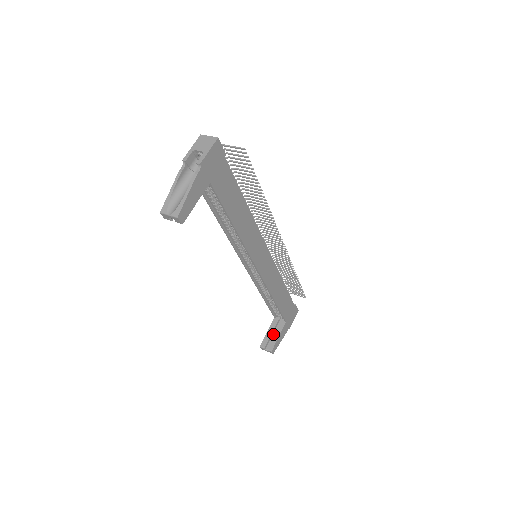
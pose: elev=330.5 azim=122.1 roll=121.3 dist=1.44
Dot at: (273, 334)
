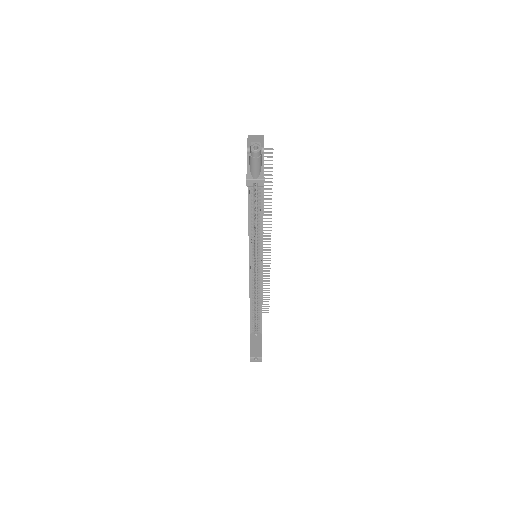
Dot at: (255, 346)
